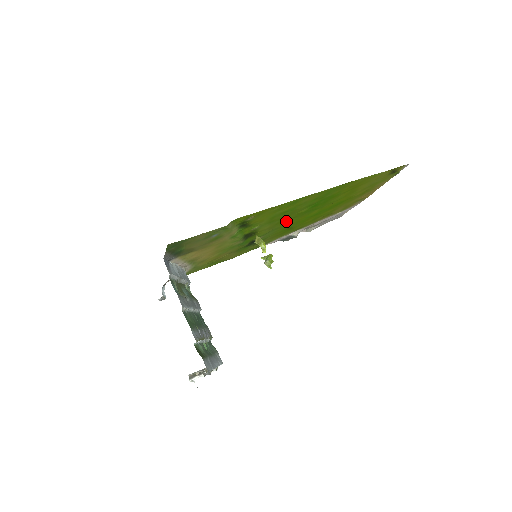
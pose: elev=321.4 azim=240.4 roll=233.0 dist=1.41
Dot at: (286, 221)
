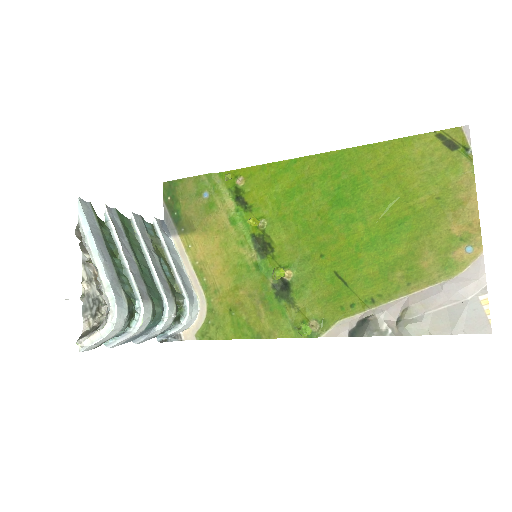
Dot at: (314, 238)
